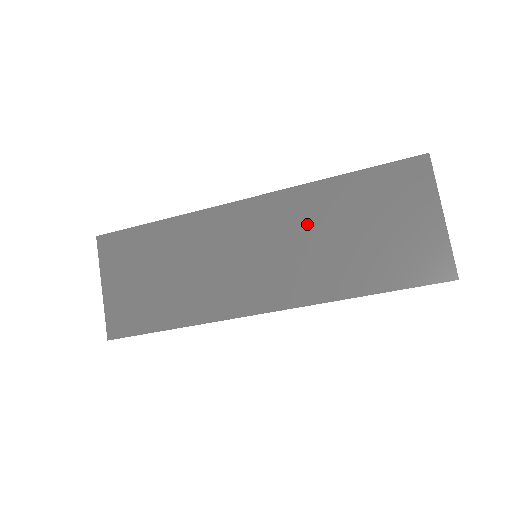
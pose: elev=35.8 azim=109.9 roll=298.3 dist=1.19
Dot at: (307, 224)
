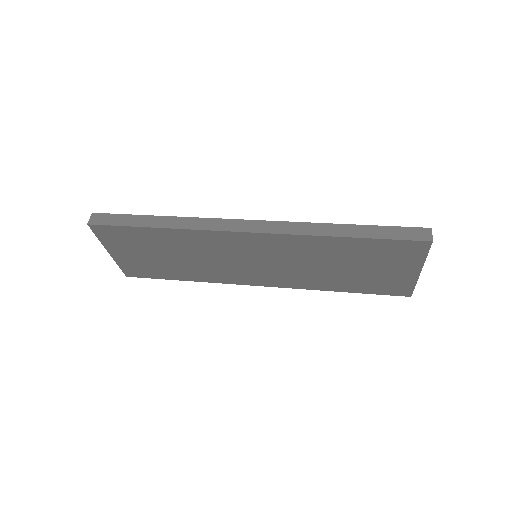
Dot at: (306, 256)
